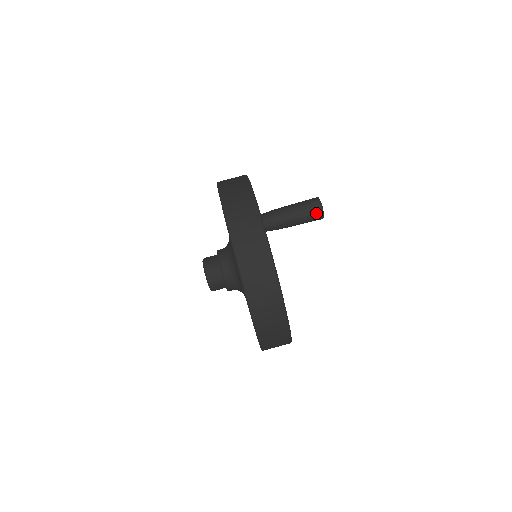
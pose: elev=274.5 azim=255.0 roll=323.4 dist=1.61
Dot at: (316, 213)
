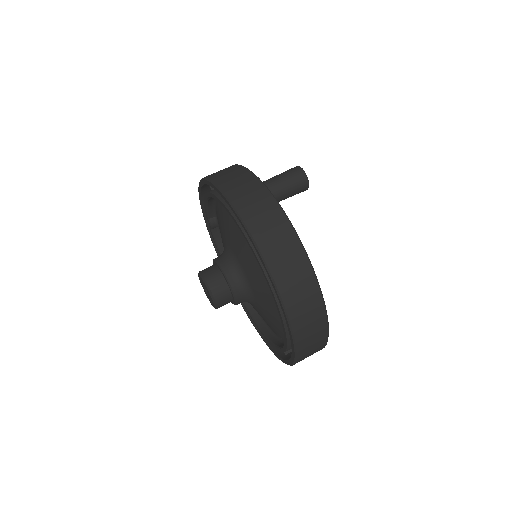
Dot at: (301, 187)
